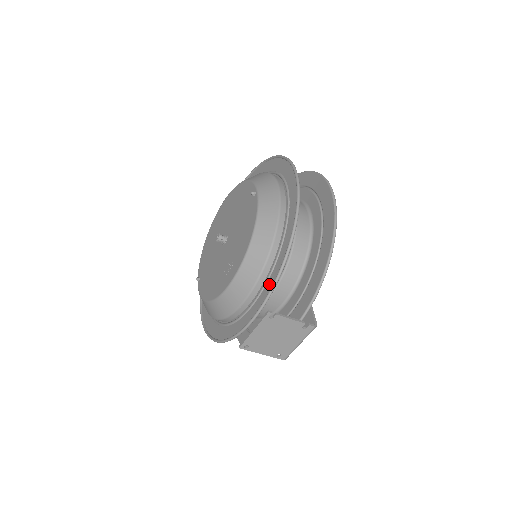
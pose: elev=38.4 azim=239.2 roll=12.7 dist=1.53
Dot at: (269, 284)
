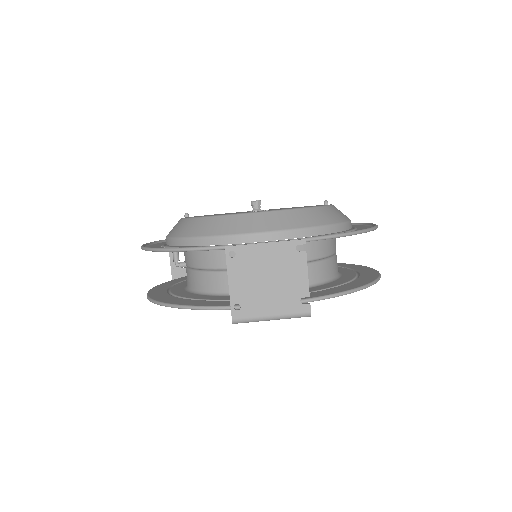
Dot at: occluded
